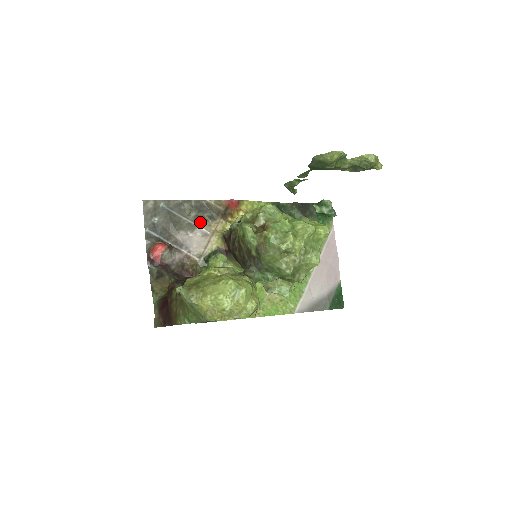
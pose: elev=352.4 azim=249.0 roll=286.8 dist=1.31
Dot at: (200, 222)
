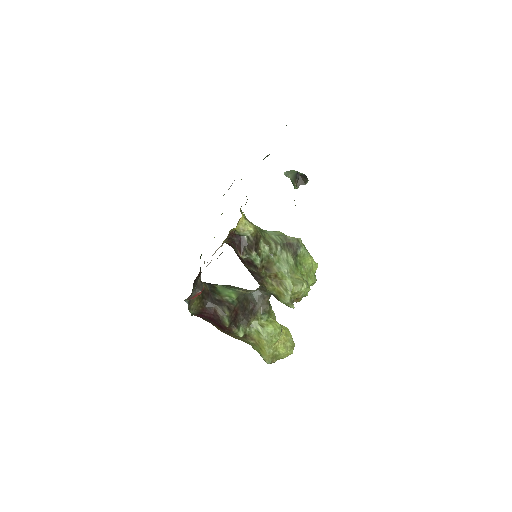
Dot at: occluded
